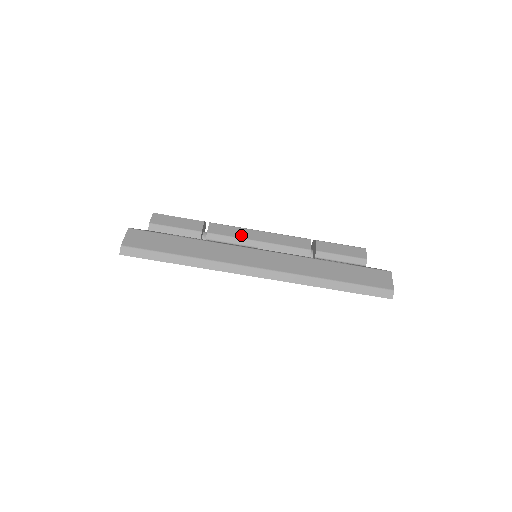
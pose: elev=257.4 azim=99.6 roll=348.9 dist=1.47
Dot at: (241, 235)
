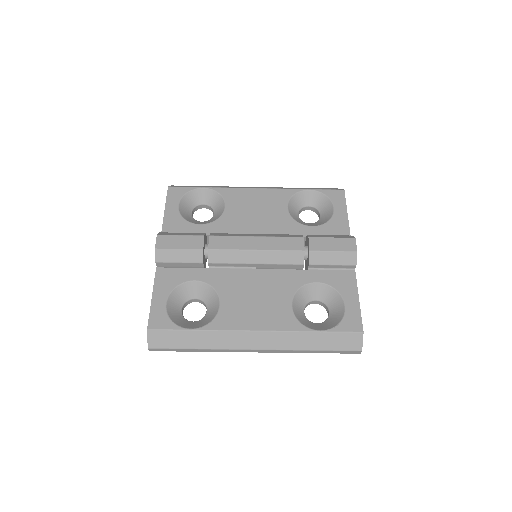
Dot at: (239, 260)
